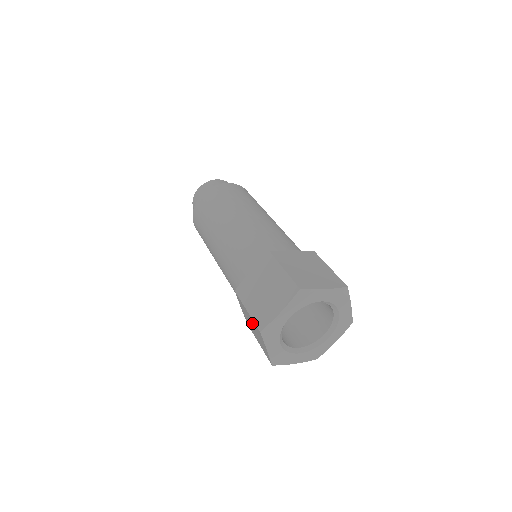
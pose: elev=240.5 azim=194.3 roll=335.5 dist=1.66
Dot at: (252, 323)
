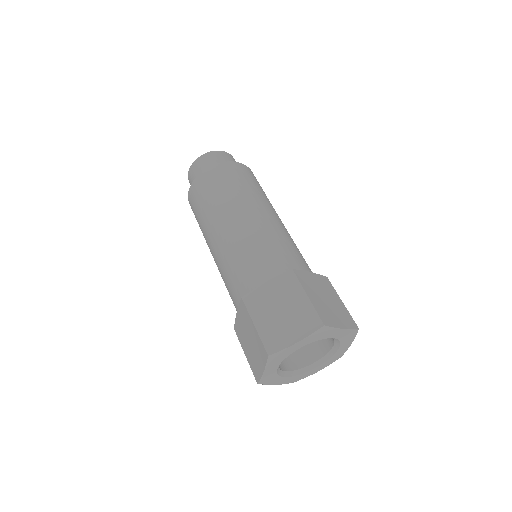
Dot at: occluded
